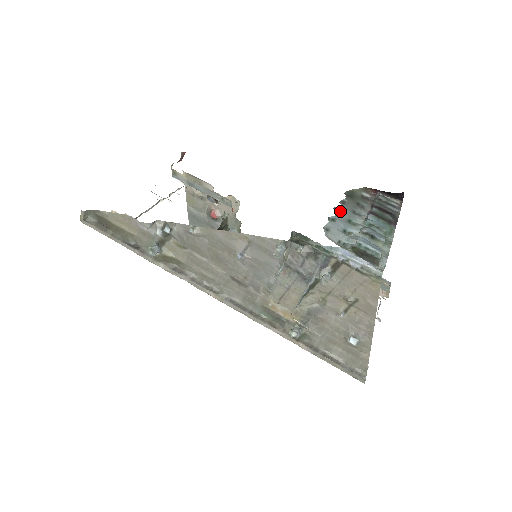
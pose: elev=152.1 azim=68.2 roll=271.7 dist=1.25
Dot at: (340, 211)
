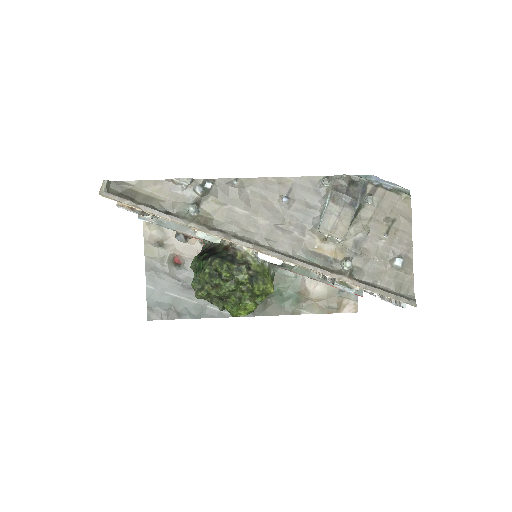
Dot at: occluded
